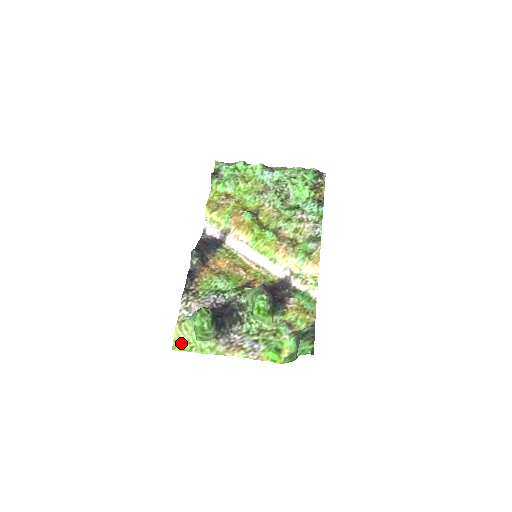
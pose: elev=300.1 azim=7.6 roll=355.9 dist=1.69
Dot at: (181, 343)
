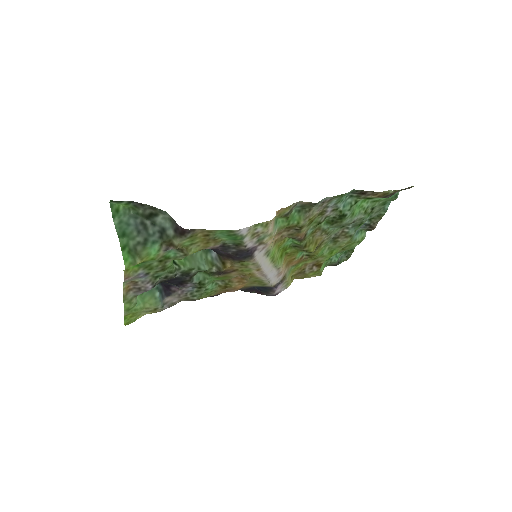
Dot at: (133, 318)
